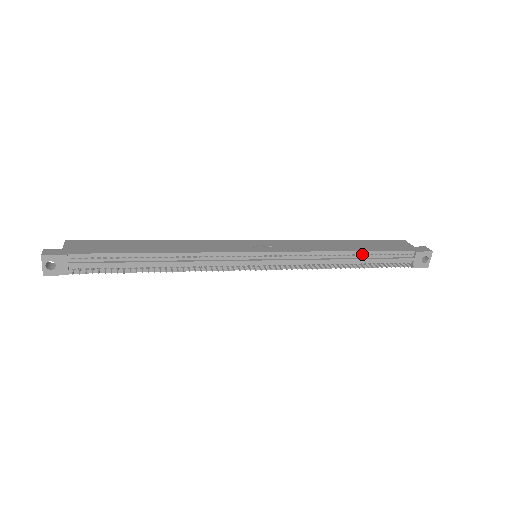
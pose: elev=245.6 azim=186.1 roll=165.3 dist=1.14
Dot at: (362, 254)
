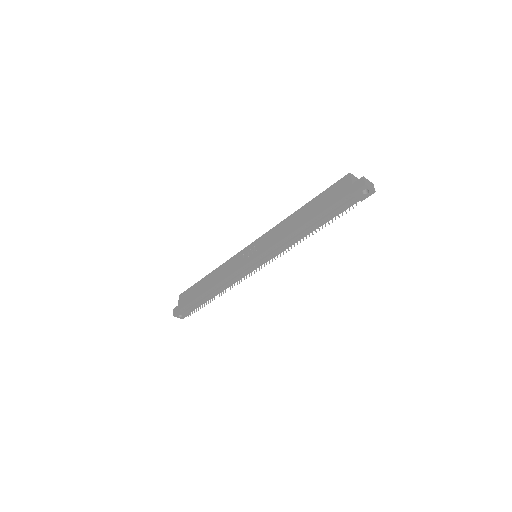
Dot at: (313, 220)
